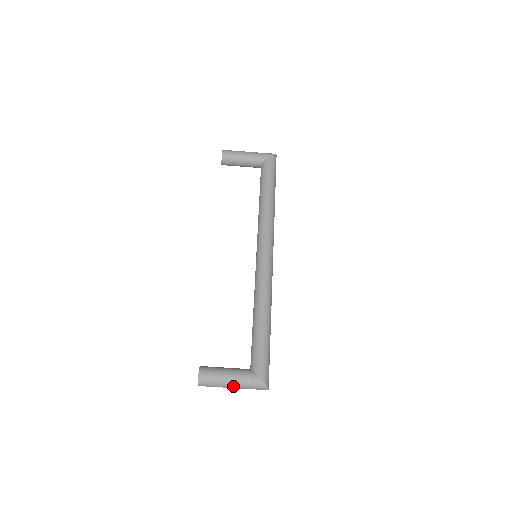
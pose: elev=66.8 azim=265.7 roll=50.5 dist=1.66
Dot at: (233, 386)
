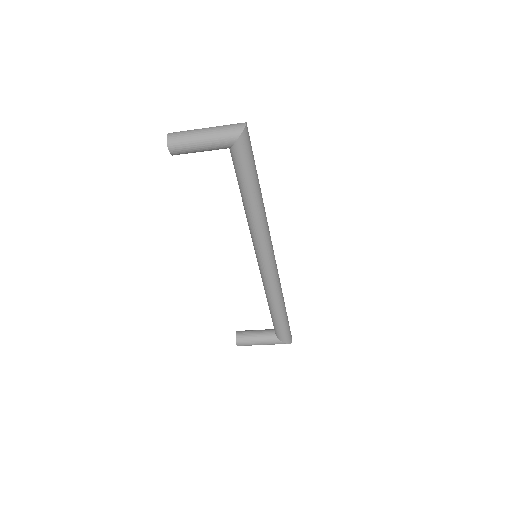
Dot at: occluded
